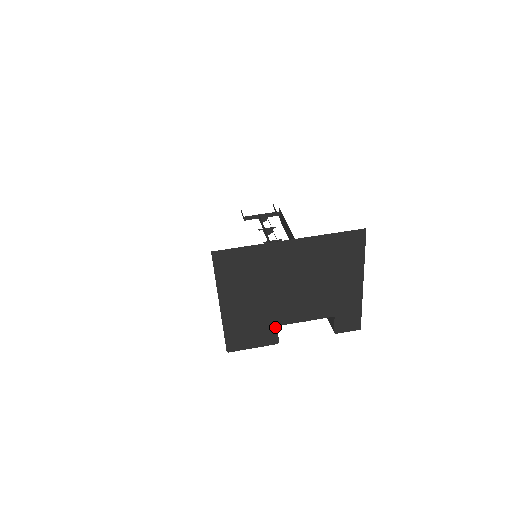
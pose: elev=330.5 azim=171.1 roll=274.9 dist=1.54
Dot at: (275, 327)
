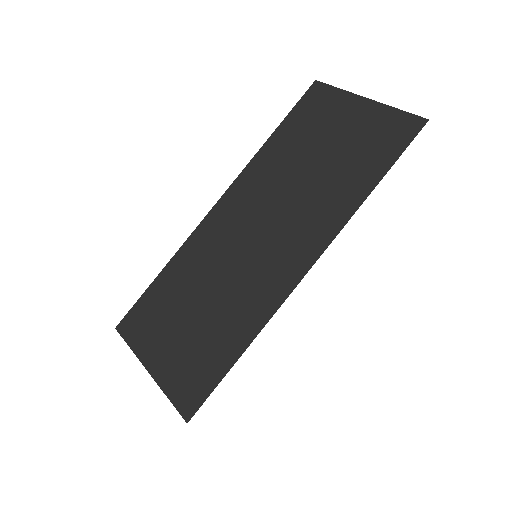
Dot at: occluded
